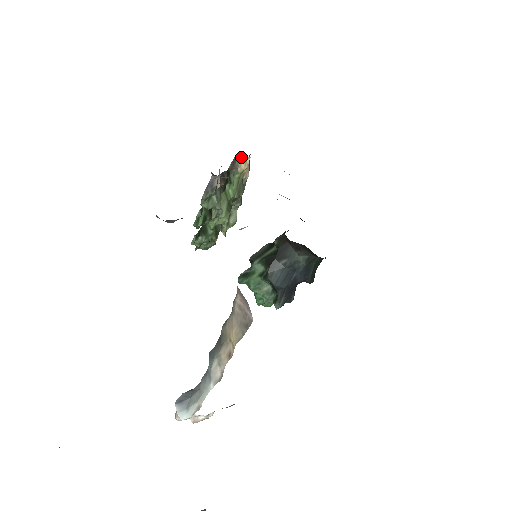
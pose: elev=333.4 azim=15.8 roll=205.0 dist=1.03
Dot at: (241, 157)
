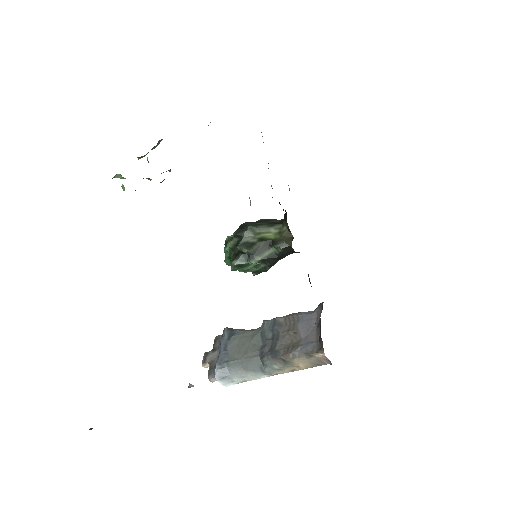
Dot at: occluded
